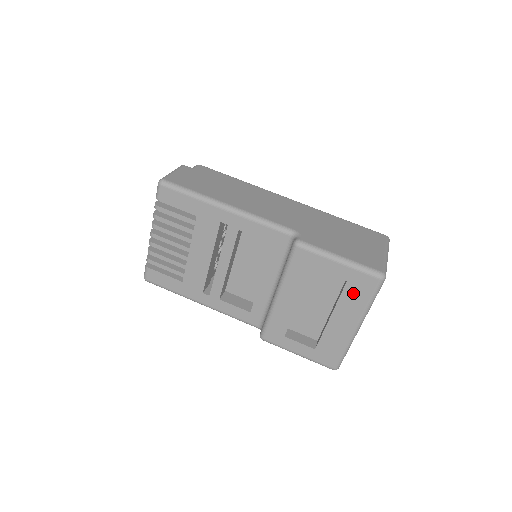
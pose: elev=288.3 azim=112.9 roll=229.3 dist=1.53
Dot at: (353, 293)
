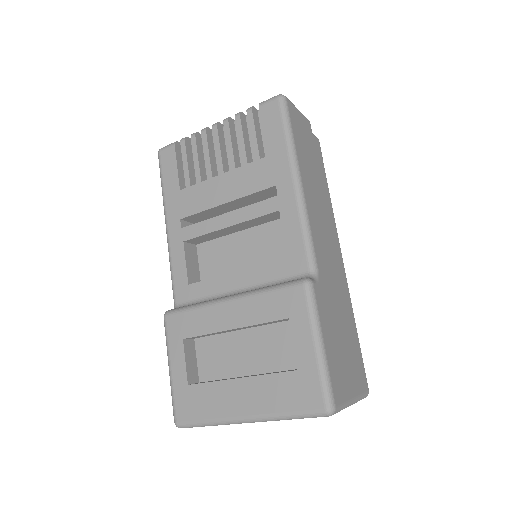
Dot at: (287, 387)
